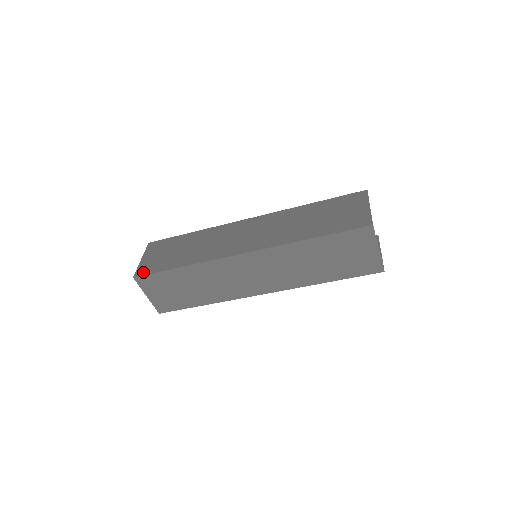
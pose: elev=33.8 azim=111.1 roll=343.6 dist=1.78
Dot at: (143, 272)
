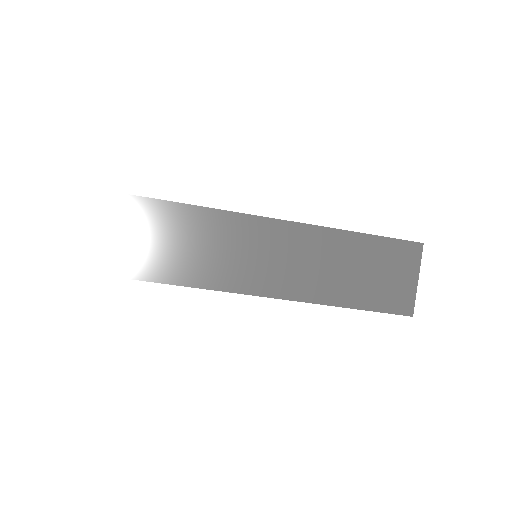
Dot at: (109, 191)
